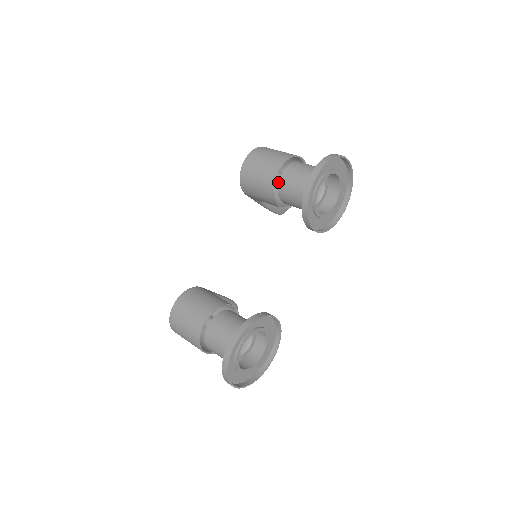
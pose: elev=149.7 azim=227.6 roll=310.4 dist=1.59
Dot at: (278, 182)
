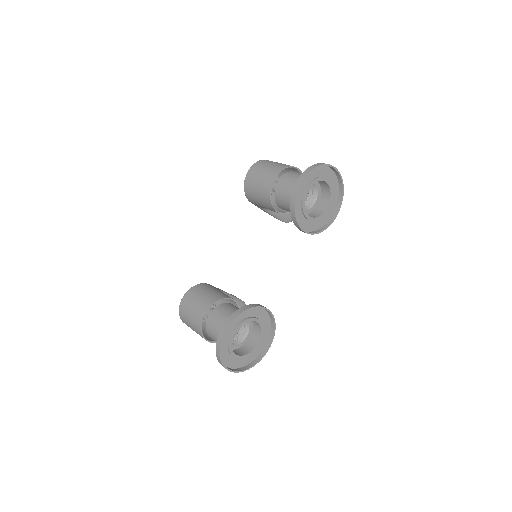
Dot at: occluded
